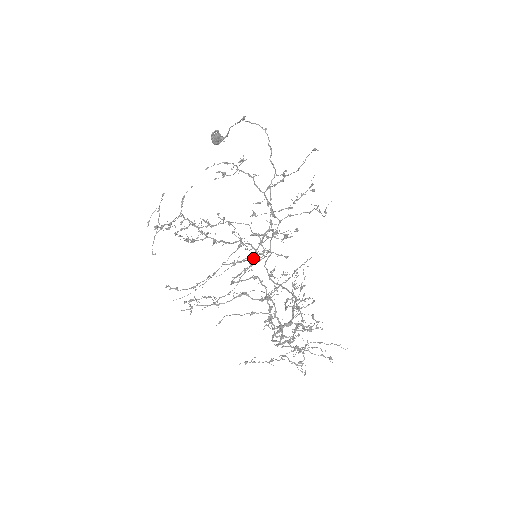
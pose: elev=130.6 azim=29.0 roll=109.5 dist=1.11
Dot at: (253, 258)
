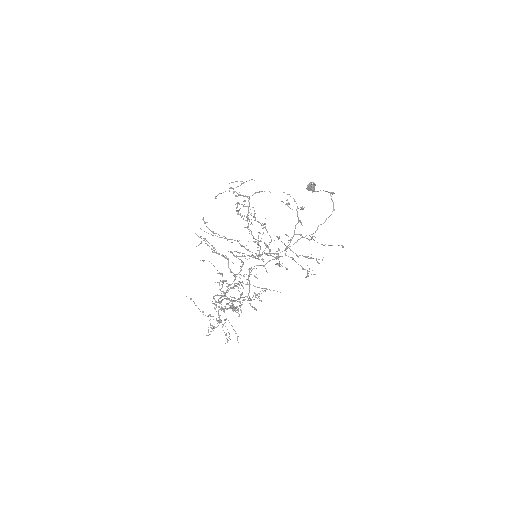
Dot at: occluded
